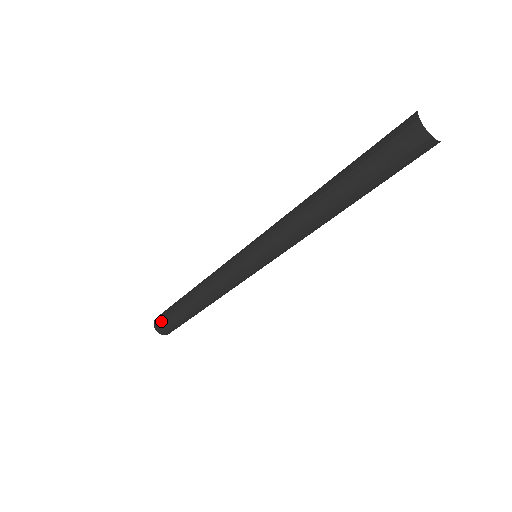
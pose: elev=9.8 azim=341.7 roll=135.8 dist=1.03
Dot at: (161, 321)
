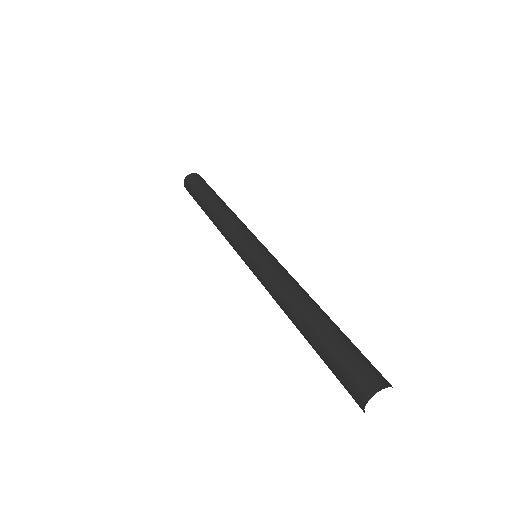
Dot at: (191, 182)
